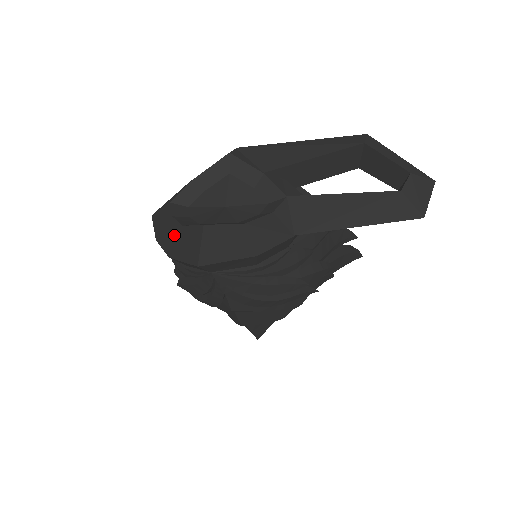
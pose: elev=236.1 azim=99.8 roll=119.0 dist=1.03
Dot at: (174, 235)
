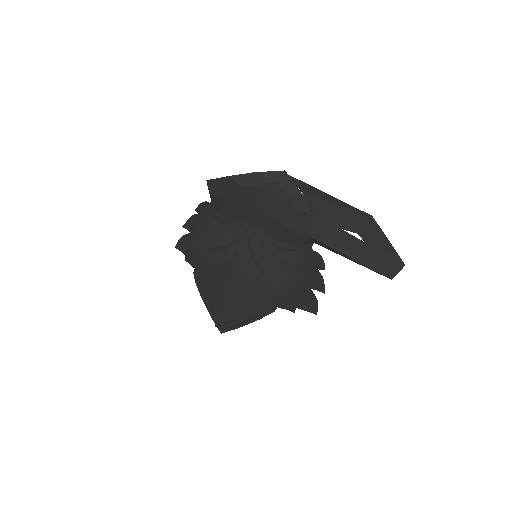
Dot at: (232, 189)
